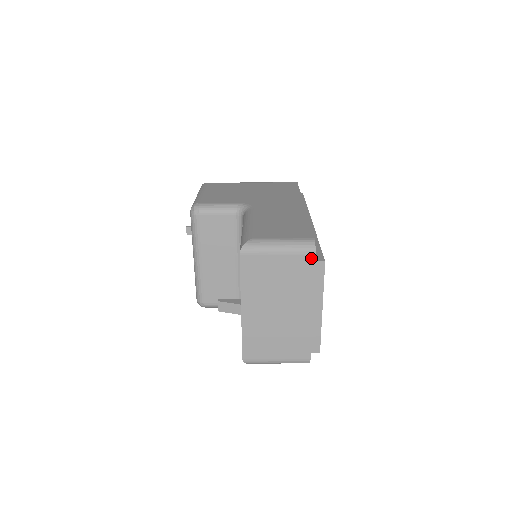
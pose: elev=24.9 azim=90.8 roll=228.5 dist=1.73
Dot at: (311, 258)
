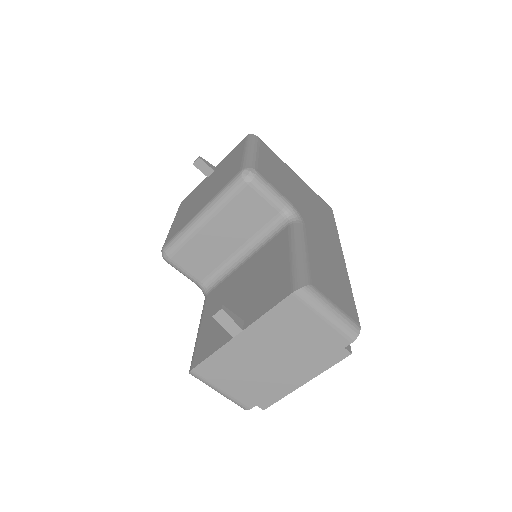
Dot at: (345, 343)
